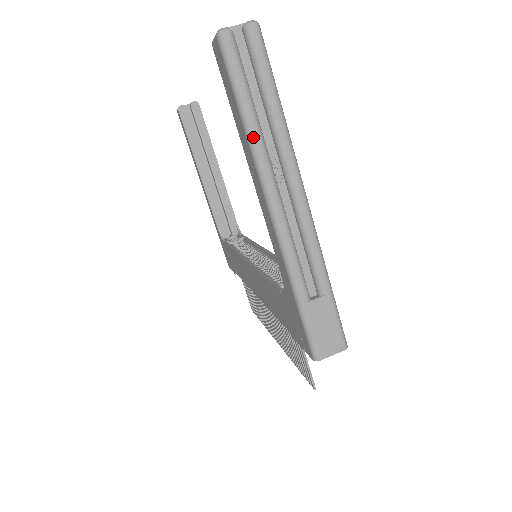
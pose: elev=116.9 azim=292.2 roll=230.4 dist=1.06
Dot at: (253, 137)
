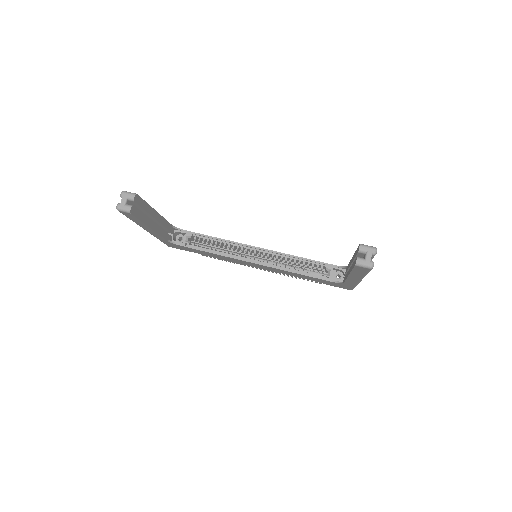
Dot at: occluded
